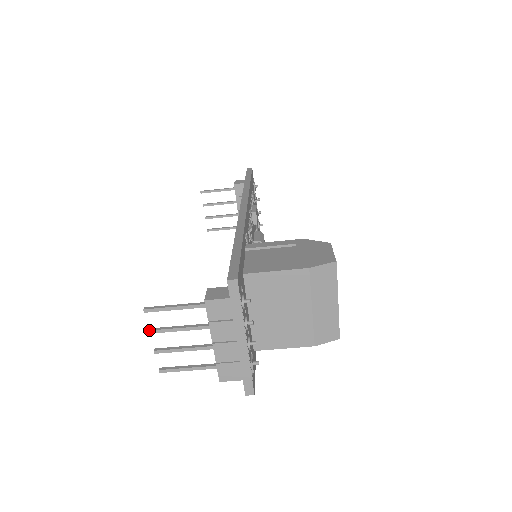
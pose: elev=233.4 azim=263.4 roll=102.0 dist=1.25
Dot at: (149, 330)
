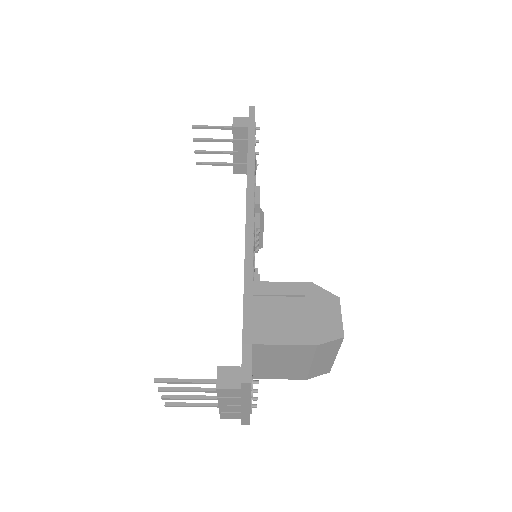
Dot at: (158, 390)
